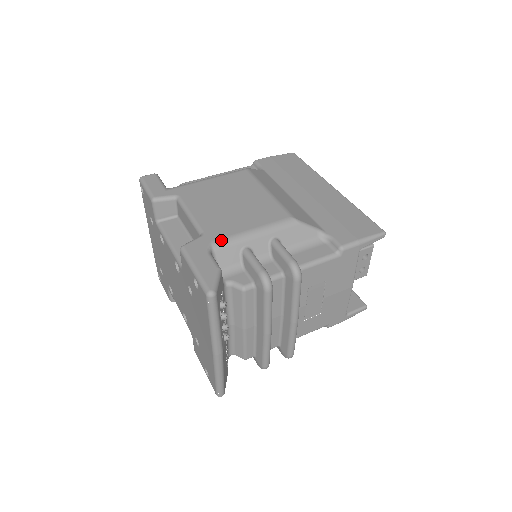
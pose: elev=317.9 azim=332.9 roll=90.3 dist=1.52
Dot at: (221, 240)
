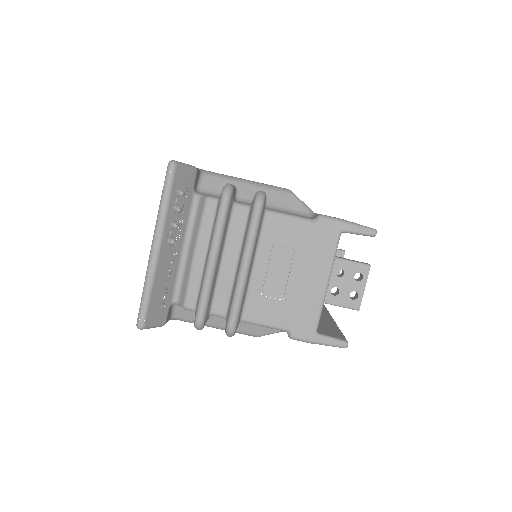
Dot at: (216, 173)
